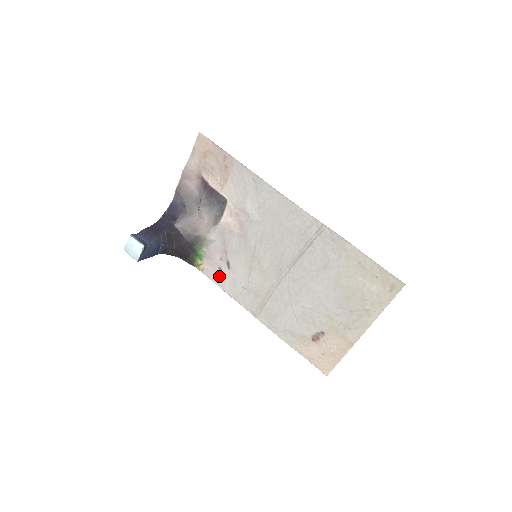
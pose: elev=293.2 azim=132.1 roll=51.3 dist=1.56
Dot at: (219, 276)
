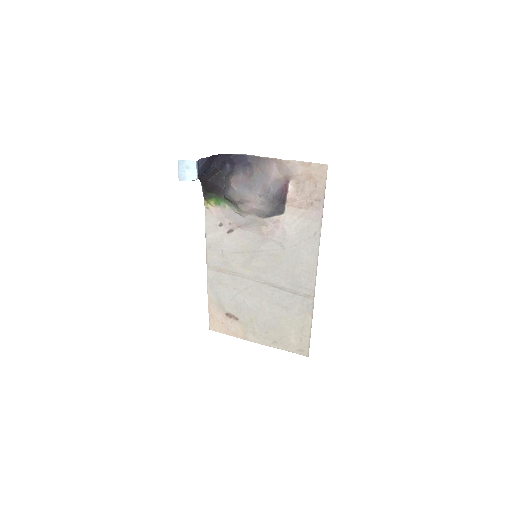
Dot at: (214, 226)
